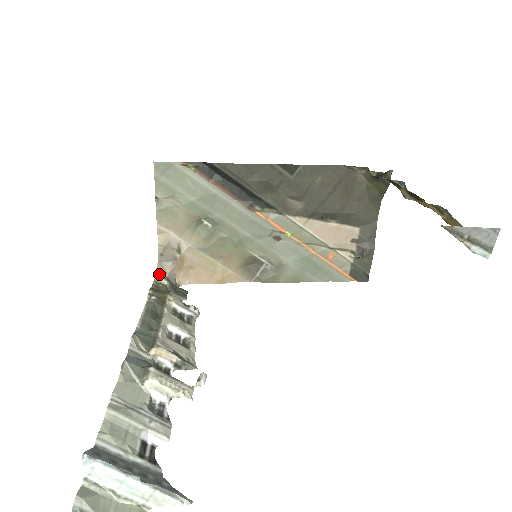
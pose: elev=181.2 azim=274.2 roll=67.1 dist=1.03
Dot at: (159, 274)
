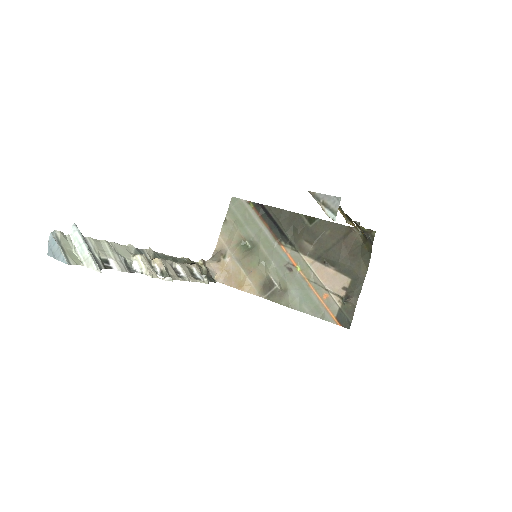
Dot at: (203, 262)
